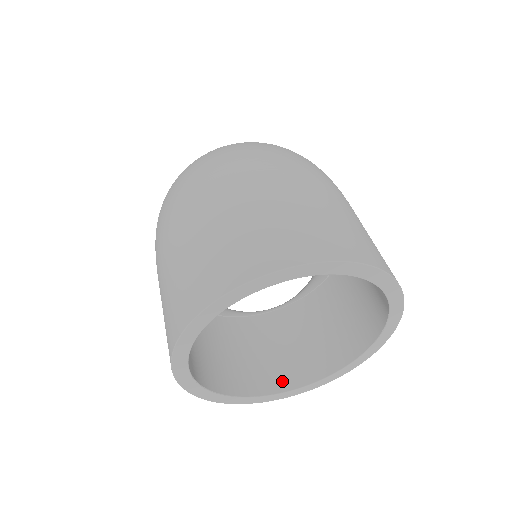
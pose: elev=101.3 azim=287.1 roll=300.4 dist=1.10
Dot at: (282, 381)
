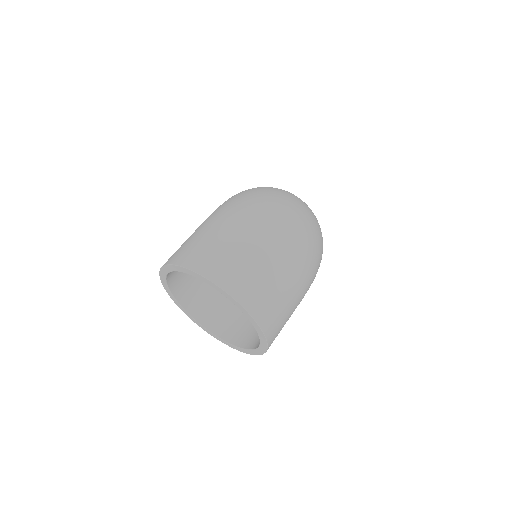
Dot at: (198, 313)
